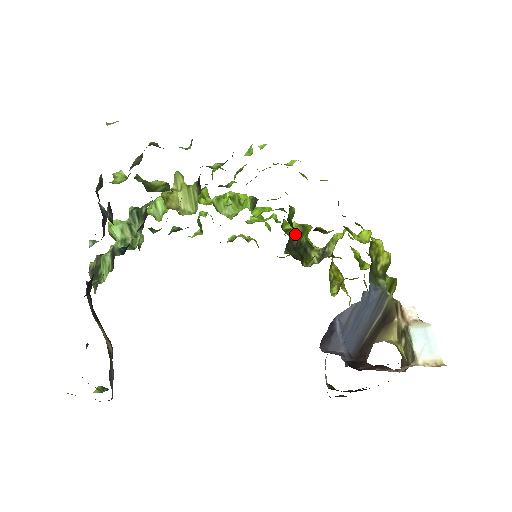
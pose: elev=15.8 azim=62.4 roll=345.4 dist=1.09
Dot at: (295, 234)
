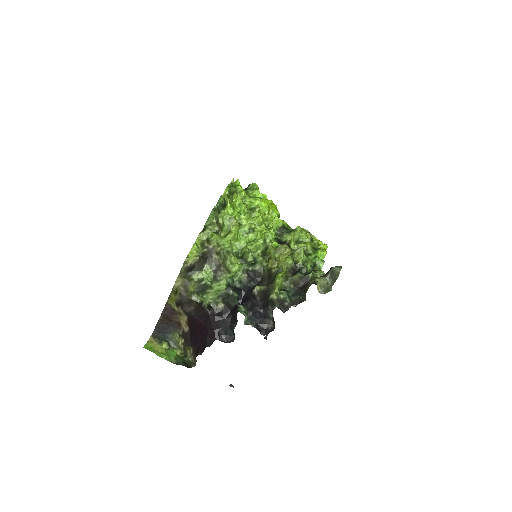
Dot at: occluded
